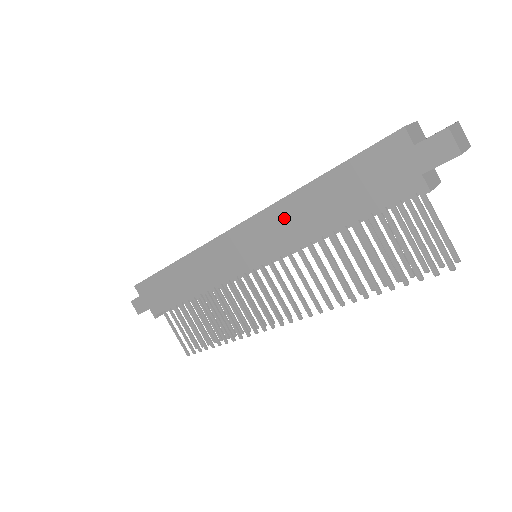
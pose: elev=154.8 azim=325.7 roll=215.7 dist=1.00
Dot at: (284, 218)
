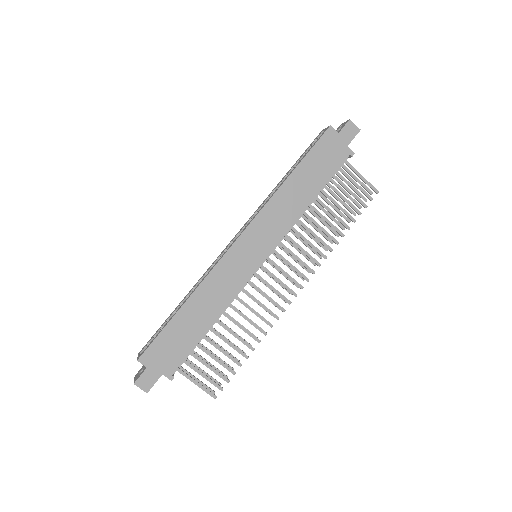
Dot at: (278, 208)
